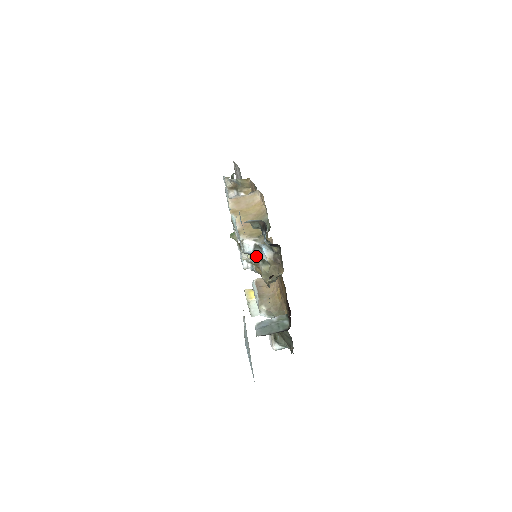
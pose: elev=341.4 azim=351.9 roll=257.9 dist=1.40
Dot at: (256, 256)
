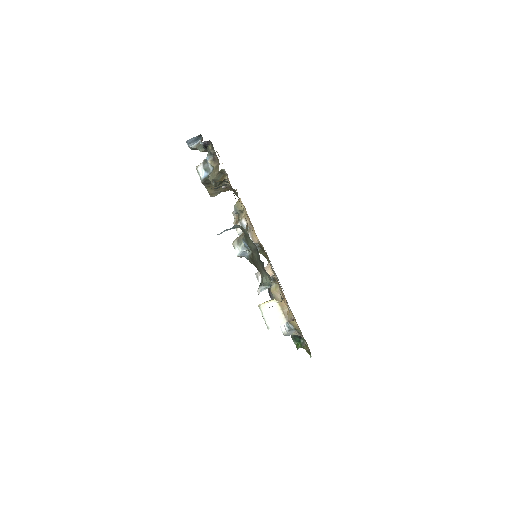
Dot at: (208, 176)
